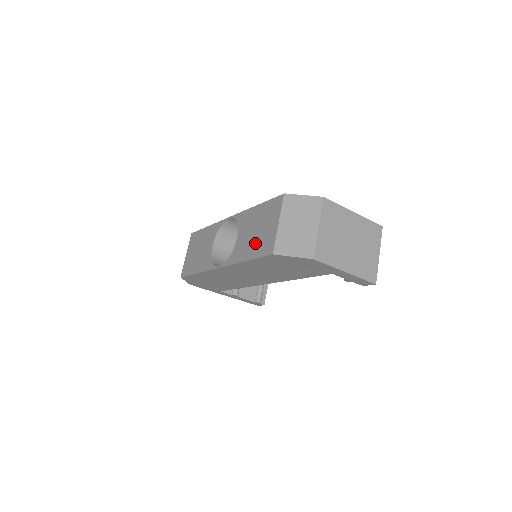
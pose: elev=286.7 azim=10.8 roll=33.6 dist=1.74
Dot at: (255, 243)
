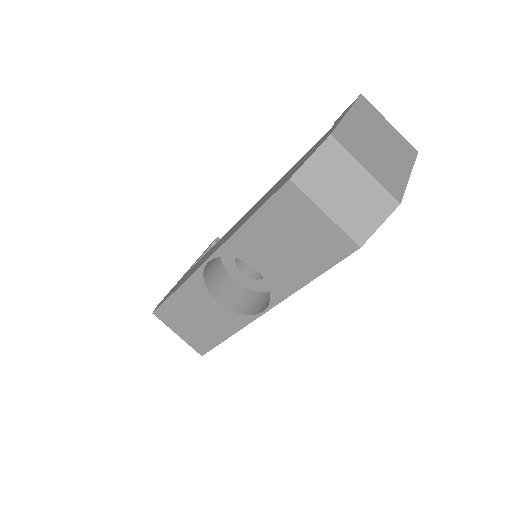
Dot at: (305, 257)
